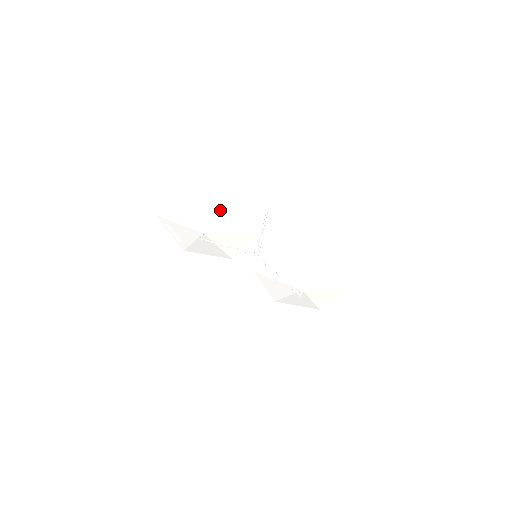
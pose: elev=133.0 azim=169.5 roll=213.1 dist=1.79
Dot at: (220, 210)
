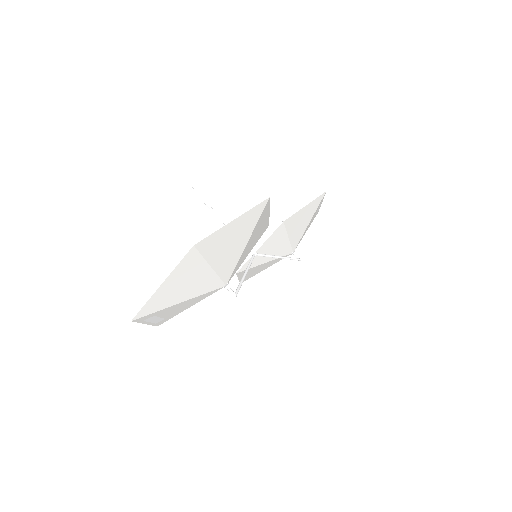
Dot at: (249, 237)
